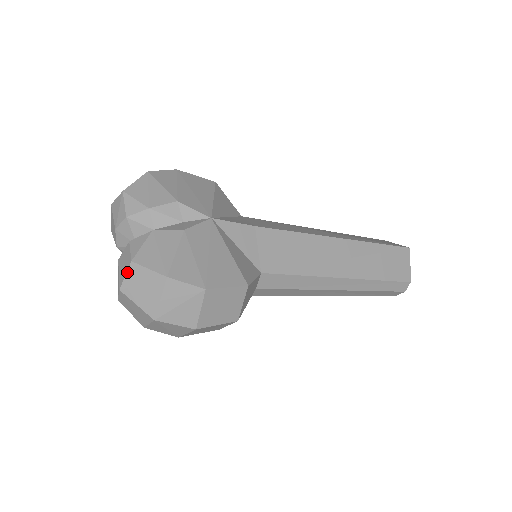
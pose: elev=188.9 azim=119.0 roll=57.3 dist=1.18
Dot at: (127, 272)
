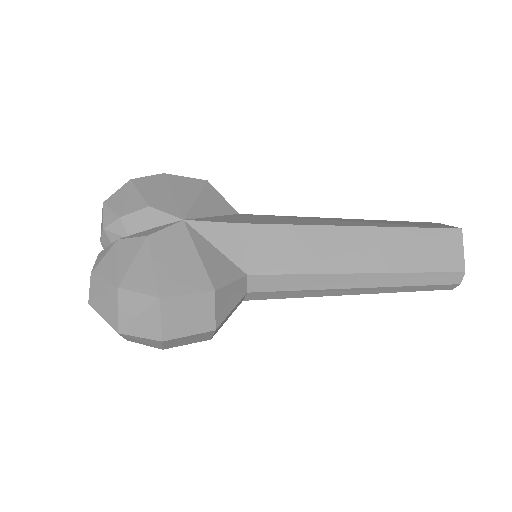
Dot at: (90, 285)
